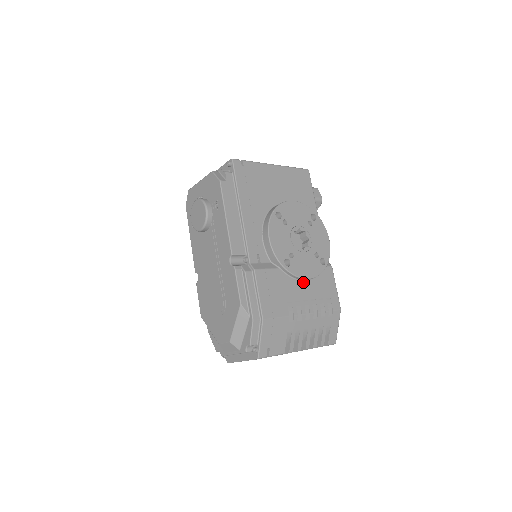
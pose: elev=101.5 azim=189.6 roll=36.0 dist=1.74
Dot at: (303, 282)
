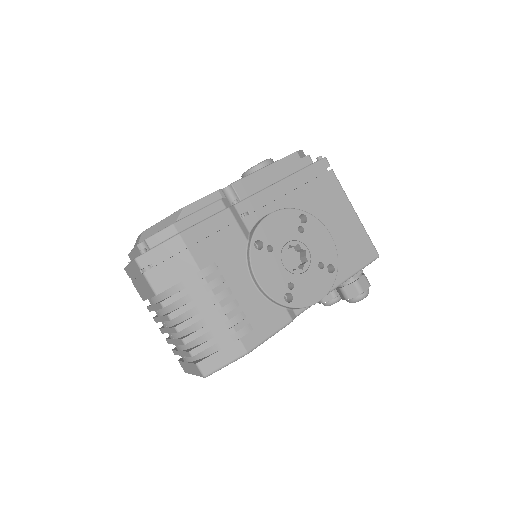
Dot at: (250, 280)
